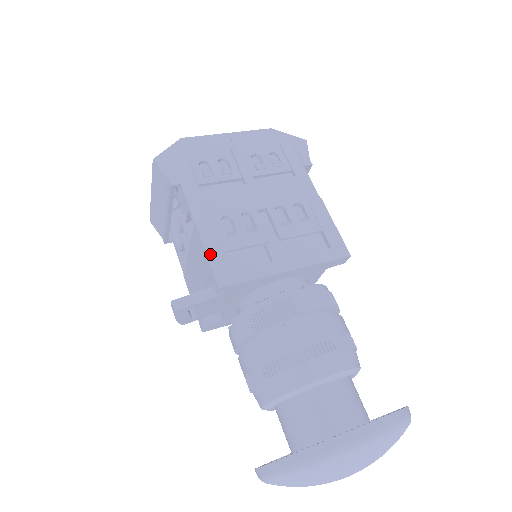
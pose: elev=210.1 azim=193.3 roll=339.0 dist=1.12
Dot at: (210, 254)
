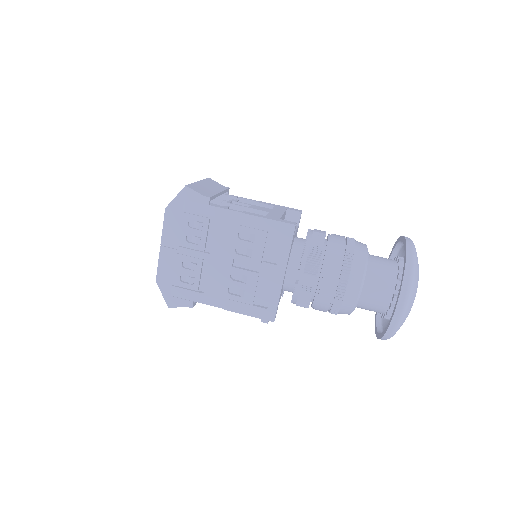
Dot at: (250, 314)
